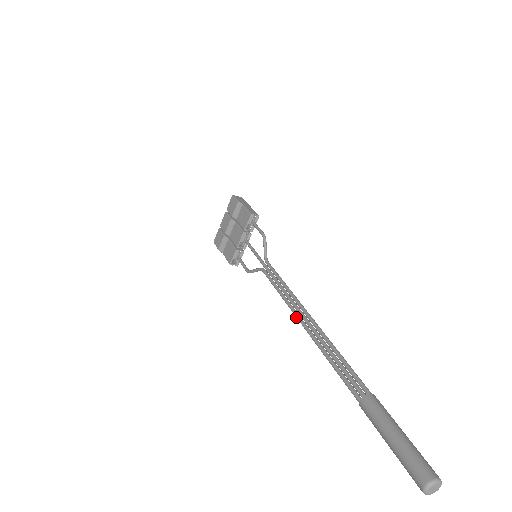
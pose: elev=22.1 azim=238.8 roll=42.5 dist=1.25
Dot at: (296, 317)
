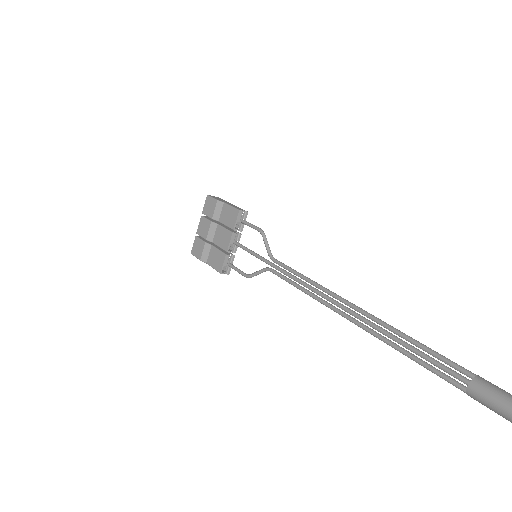
Dot at: occluded
